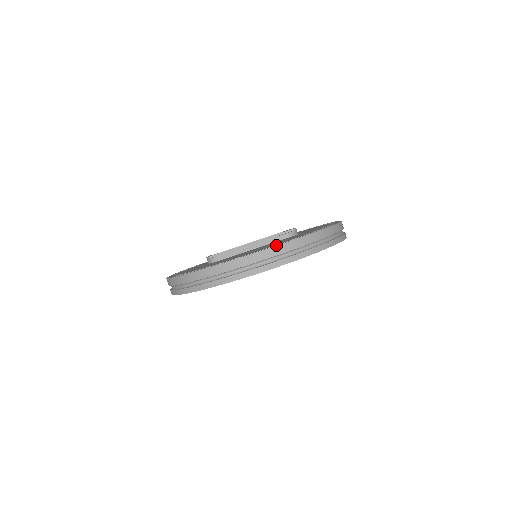
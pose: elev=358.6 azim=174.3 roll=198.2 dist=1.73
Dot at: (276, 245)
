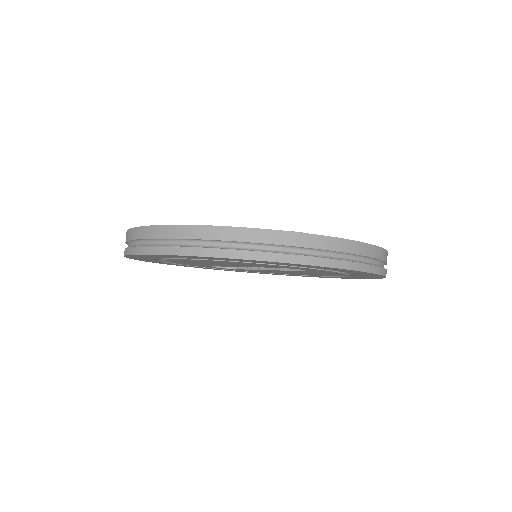
Dot at: (153, 225)
